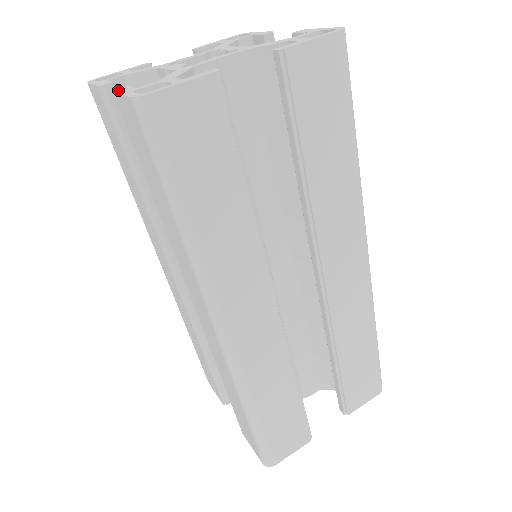
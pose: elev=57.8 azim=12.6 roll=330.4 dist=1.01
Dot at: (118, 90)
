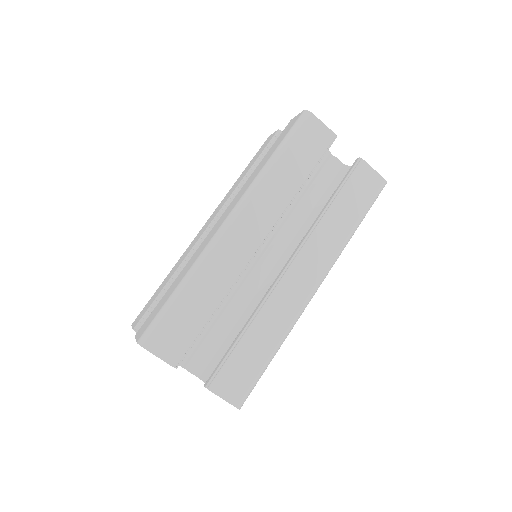
Dot at: occluded
